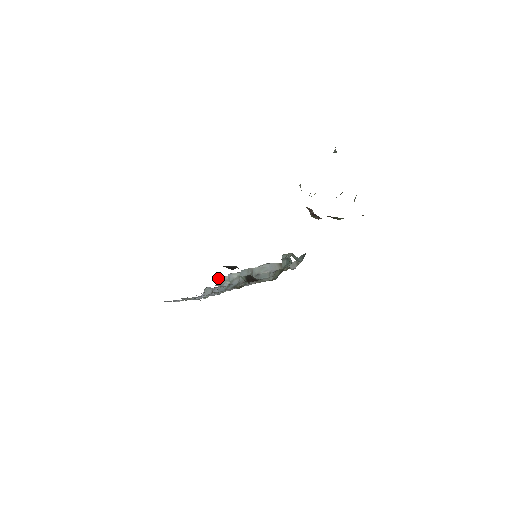
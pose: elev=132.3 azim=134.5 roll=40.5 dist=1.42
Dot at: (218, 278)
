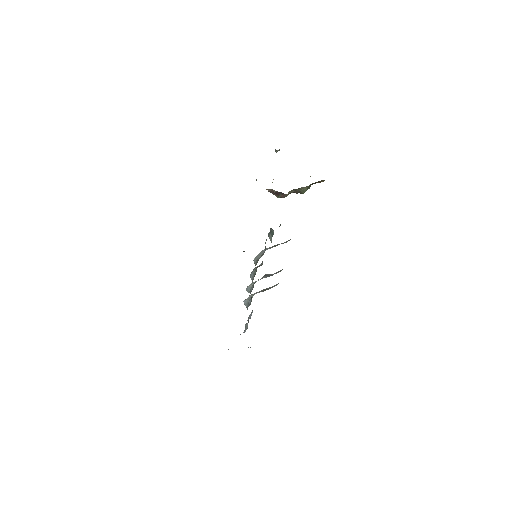
Dot at: (243, 301)
